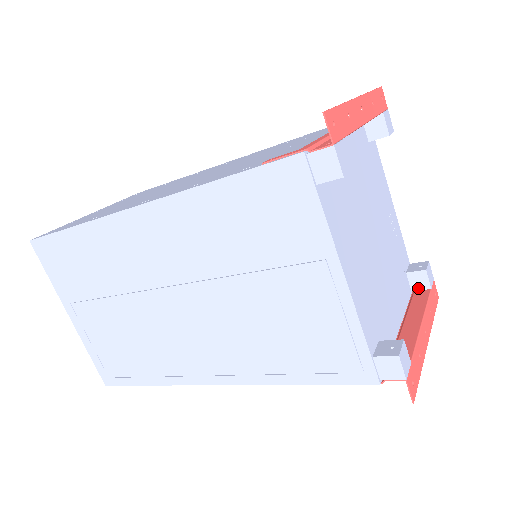
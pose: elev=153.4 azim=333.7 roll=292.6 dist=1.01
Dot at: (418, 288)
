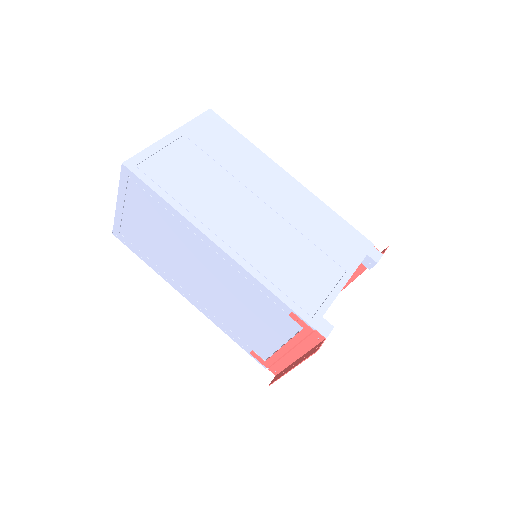
Dot at: (276, 365)
